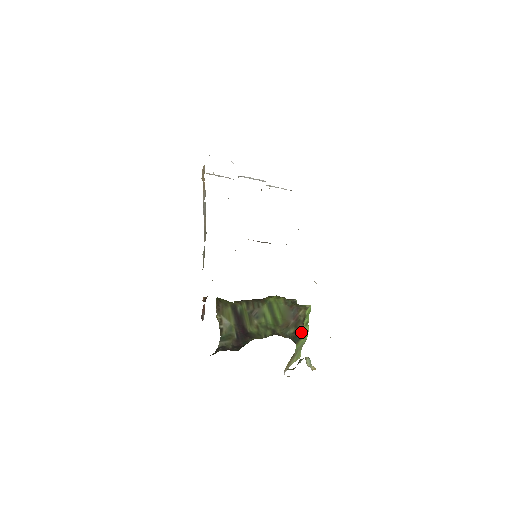
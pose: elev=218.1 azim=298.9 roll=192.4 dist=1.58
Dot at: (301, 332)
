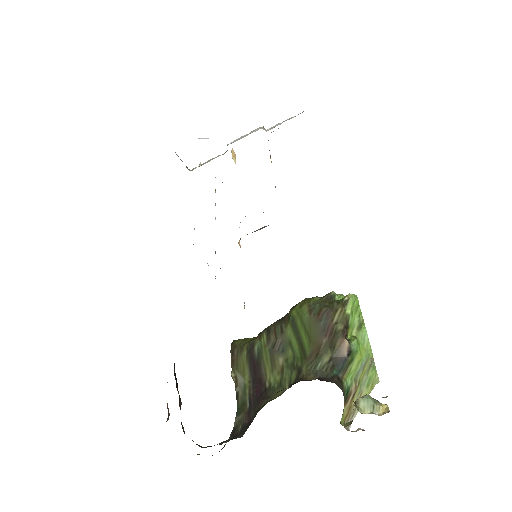
Dot at: (344, 352)
